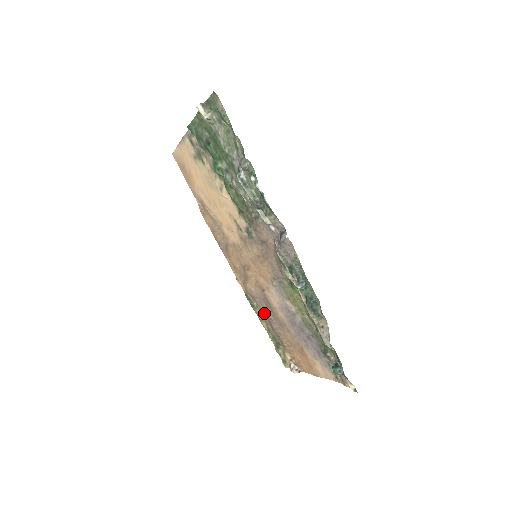
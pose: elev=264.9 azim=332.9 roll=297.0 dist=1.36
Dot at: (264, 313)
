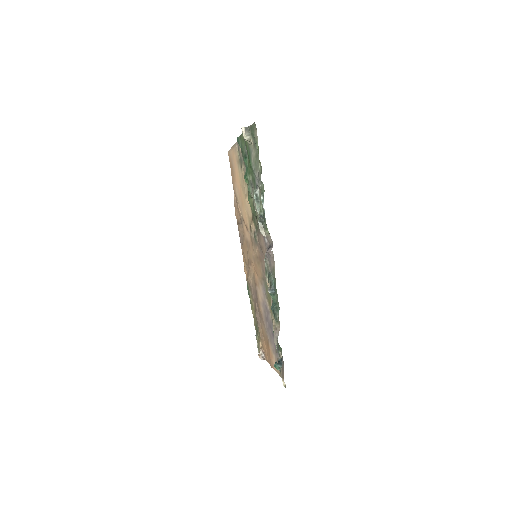
Dot at: (254, 303)
